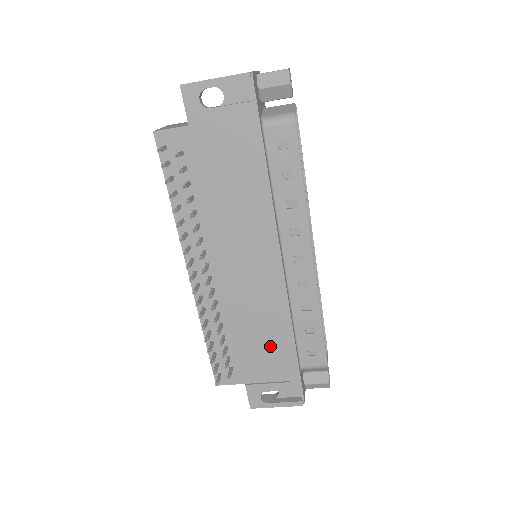
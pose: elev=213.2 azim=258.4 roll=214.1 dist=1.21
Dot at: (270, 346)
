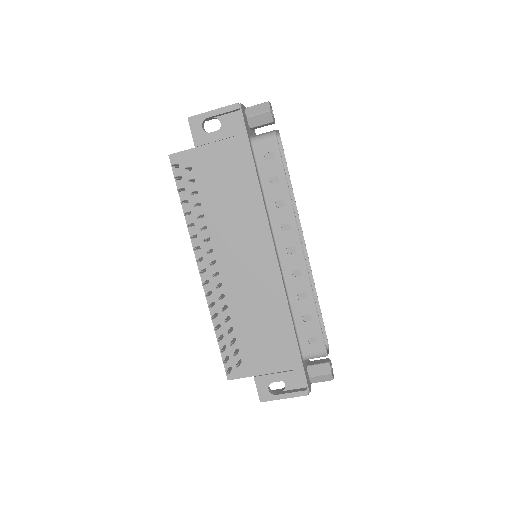
Dot at: (273, 335)
